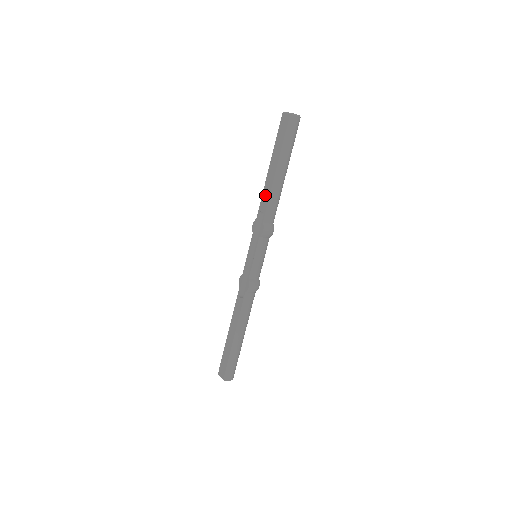
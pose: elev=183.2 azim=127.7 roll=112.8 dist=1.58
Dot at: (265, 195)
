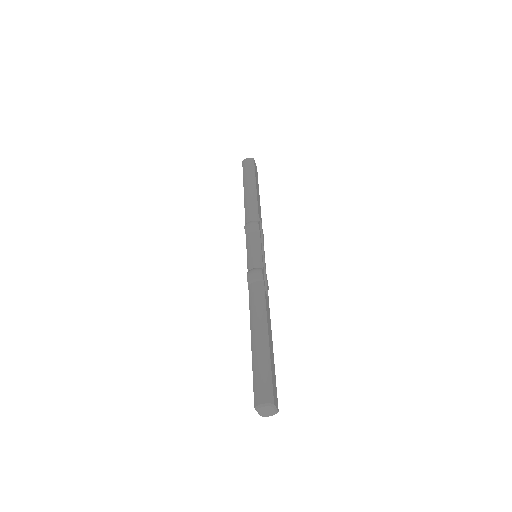
Dot at: occluded
